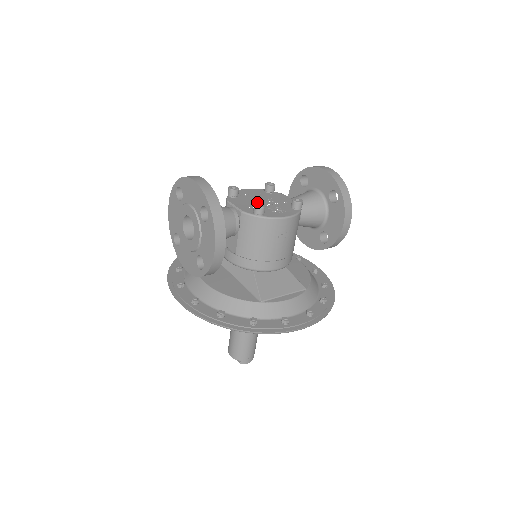
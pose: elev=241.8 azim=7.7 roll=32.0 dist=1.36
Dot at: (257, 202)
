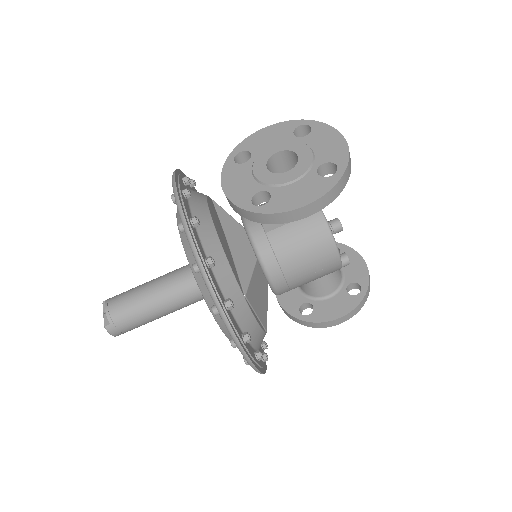
Dot at: occluded
